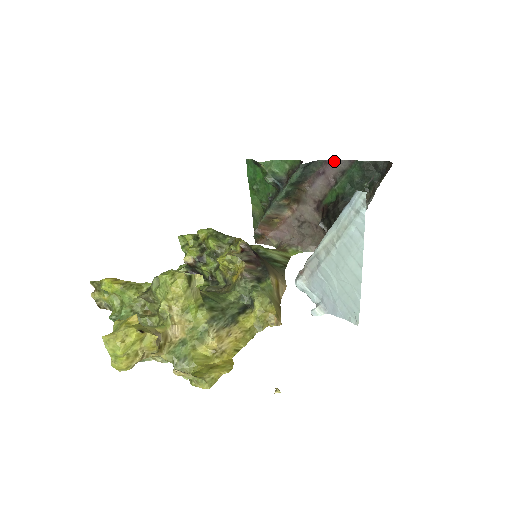
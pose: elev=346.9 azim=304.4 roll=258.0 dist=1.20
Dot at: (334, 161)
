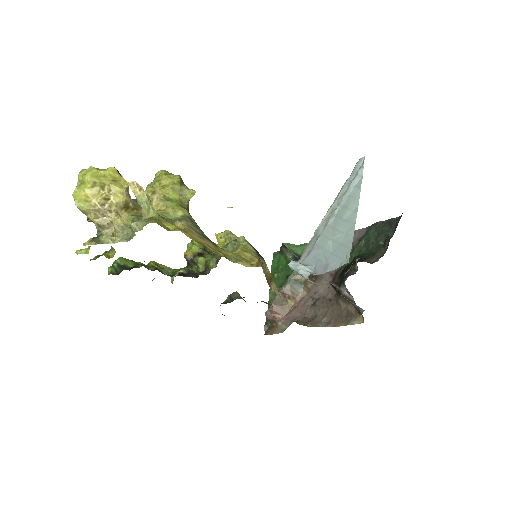
Dot at: occluded
